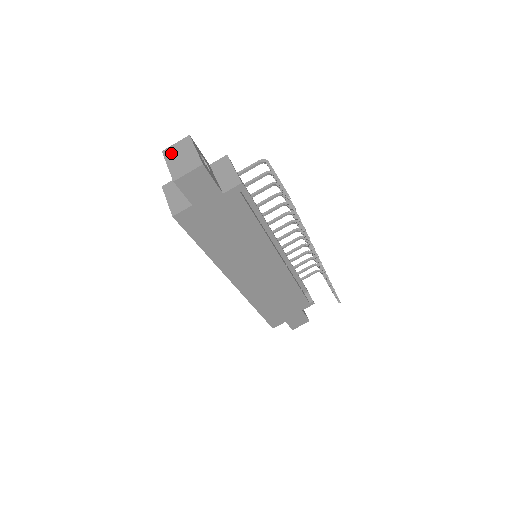
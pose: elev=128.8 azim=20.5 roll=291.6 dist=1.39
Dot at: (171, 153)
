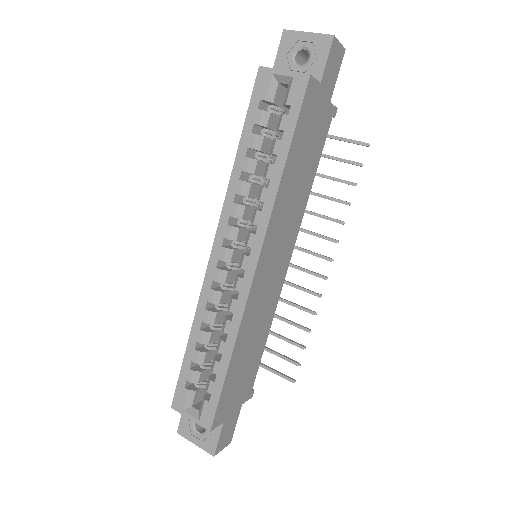
Dot at: occluded
